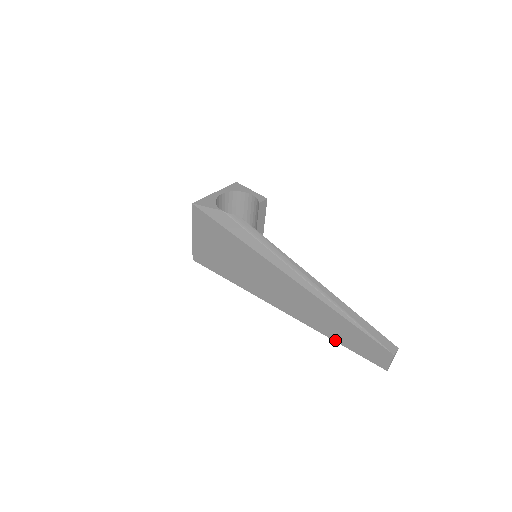
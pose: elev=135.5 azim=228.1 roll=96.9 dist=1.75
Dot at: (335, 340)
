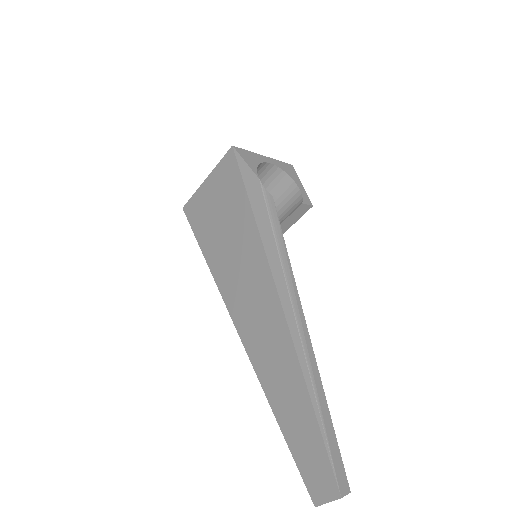
Dot at: (278, 420)
